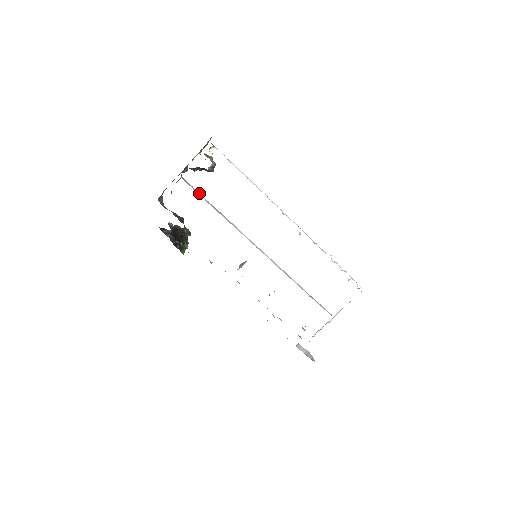
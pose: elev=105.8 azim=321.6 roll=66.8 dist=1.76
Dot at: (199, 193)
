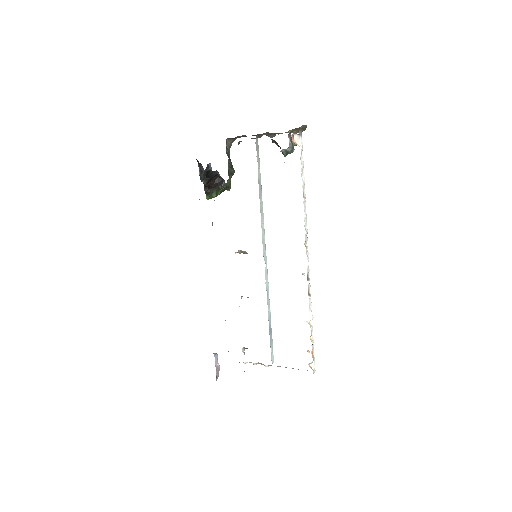
Dot at: (259, 163)
